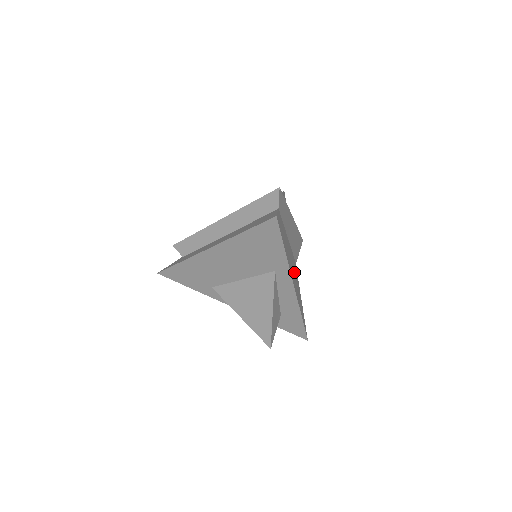
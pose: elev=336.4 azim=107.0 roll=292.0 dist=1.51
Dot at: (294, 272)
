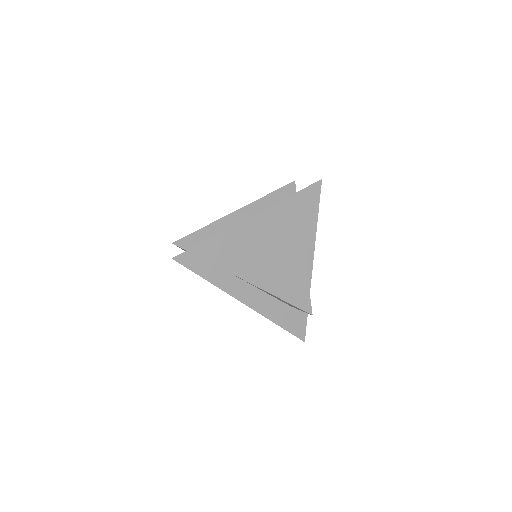
Dot at: occluded
